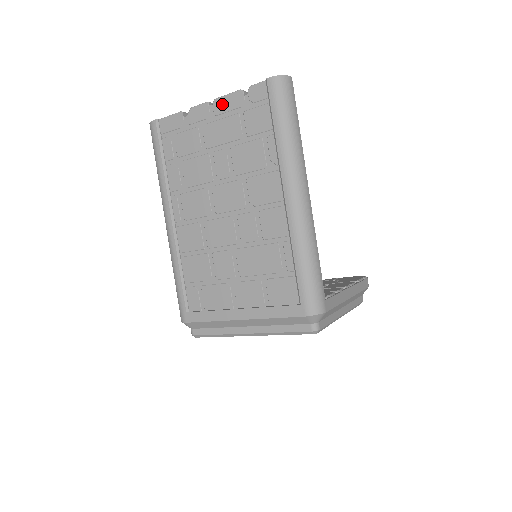
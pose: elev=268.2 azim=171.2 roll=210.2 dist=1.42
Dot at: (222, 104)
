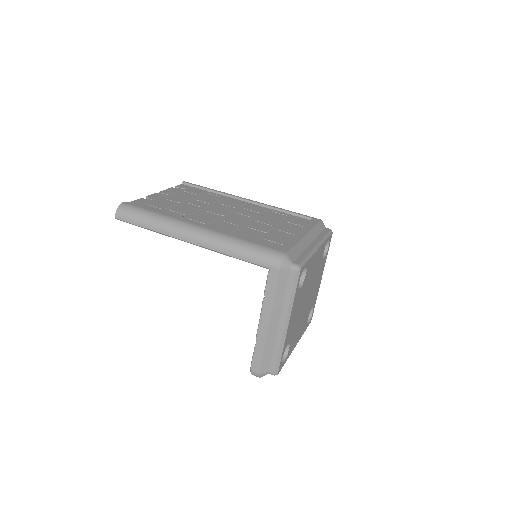
Dot at: (167, 192)
